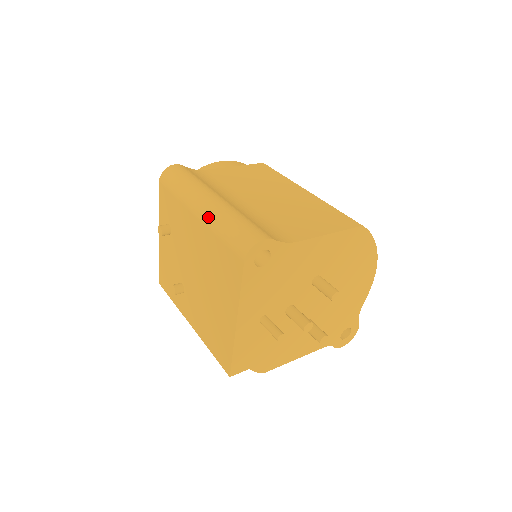
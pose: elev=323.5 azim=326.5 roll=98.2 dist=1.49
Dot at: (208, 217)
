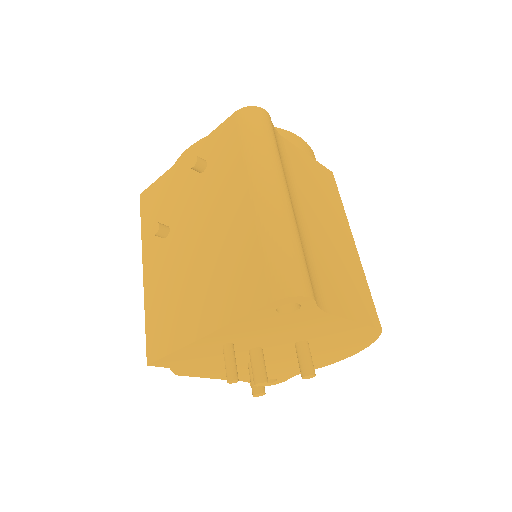
Dot at: (266, 212)
